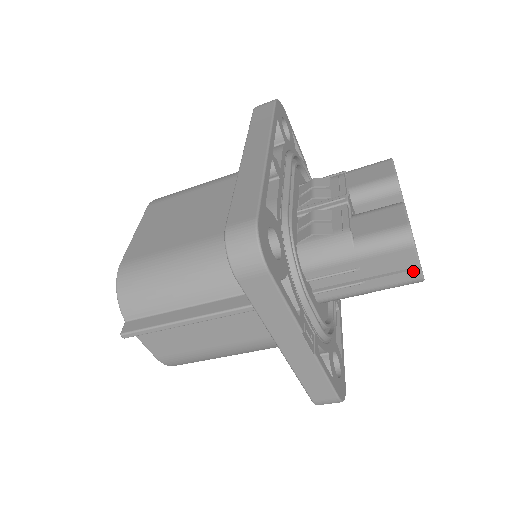
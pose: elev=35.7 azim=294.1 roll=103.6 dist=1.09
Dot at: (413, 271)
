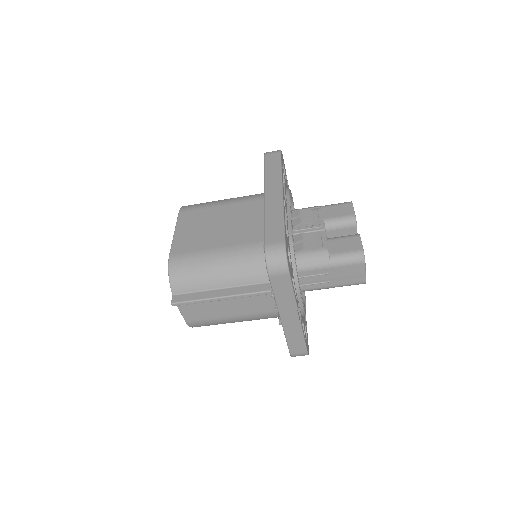
Dot at: (361, 277)
